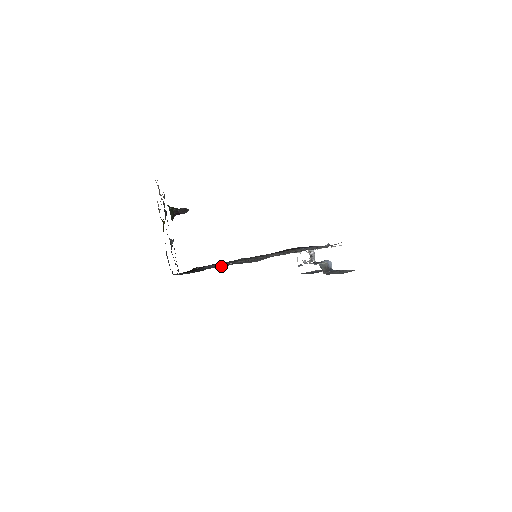
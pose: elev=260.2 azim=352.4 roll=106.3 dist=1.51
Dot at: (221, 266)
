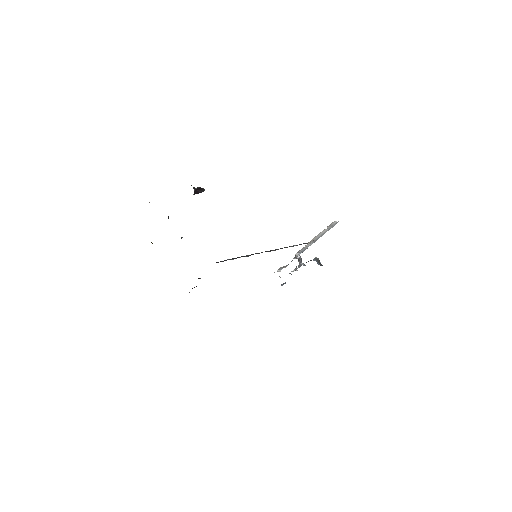
Dot at: occluded
